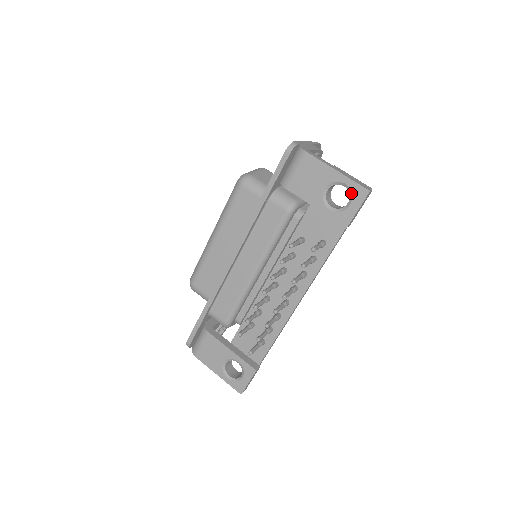
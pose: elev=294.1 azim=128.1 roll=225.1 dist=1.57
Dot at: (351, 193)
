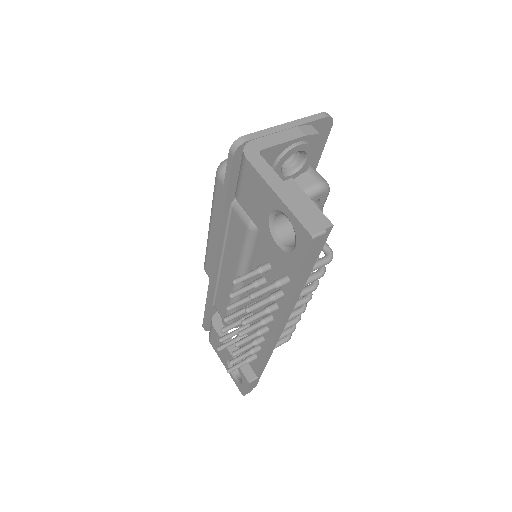
Dot at: occluded
